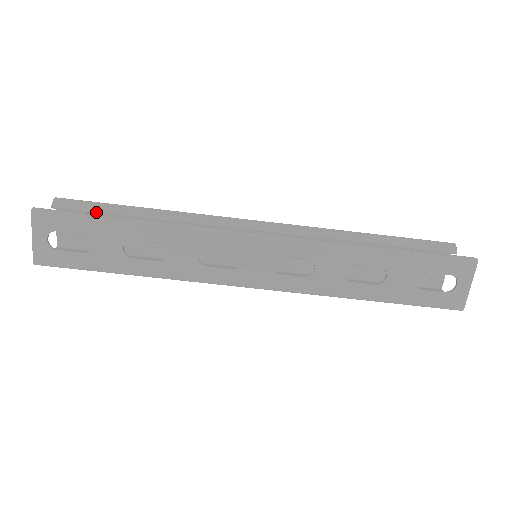
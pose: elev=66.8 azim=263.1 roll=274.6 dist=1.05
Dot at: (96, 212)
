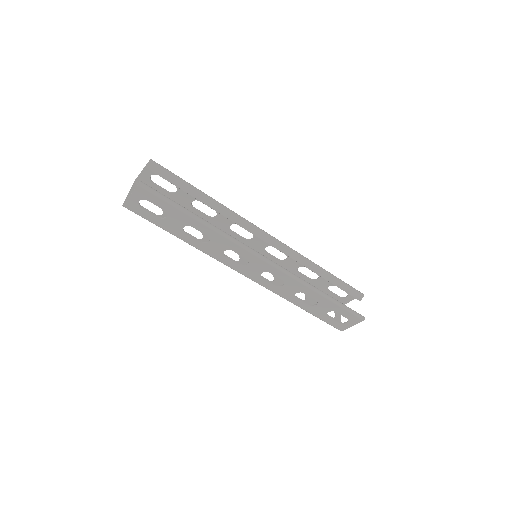
Dot at: occluded
